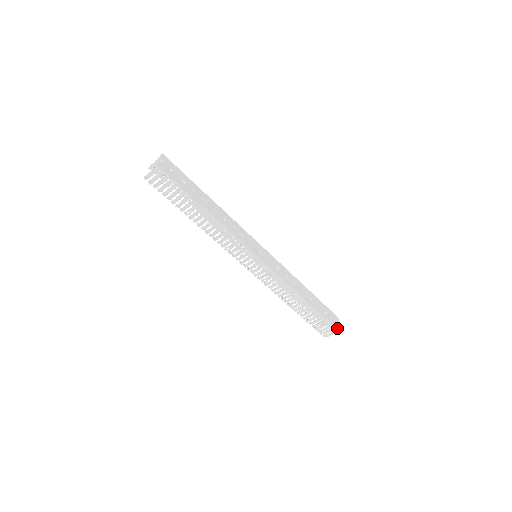
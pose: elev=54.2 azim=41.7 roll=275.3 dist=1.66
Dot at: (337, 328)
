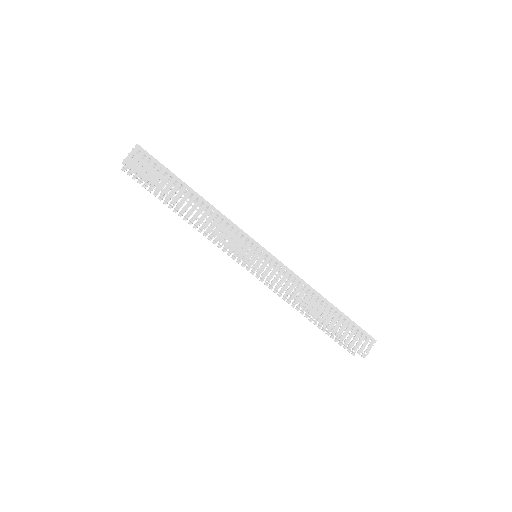
Dot at: (372, 337)
